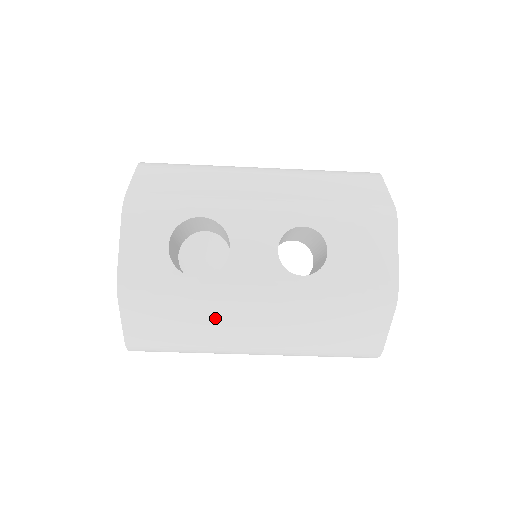
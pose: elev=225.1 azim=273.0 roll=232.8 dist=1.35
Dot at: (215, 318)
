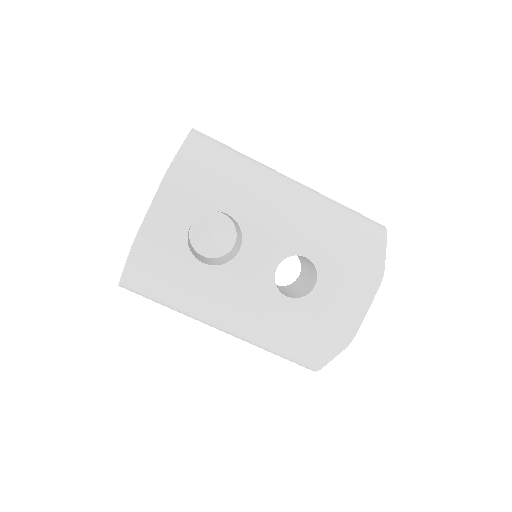
Dot at: (202, 296)
